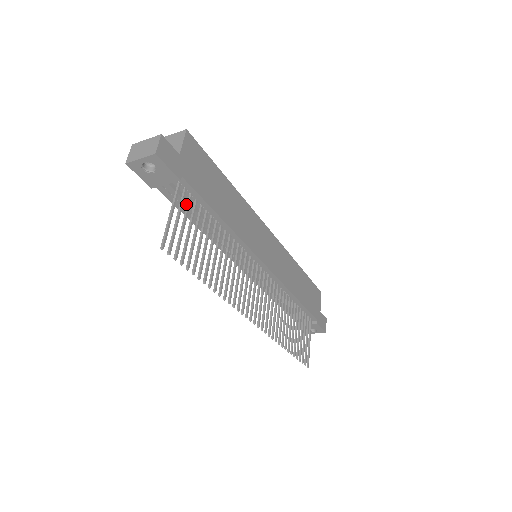
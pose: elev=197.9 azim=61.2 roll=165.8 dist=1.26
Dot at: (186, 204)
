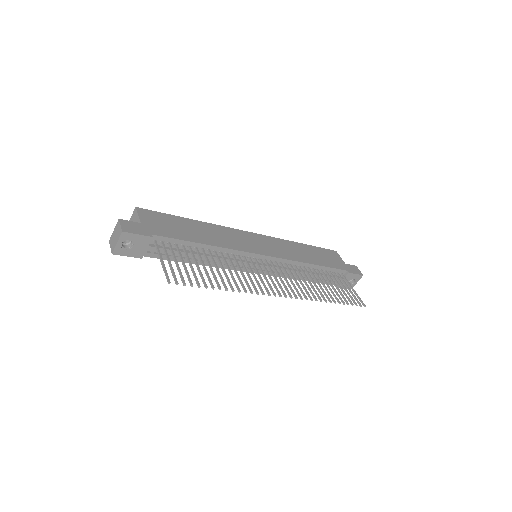
Dot at: occluded
